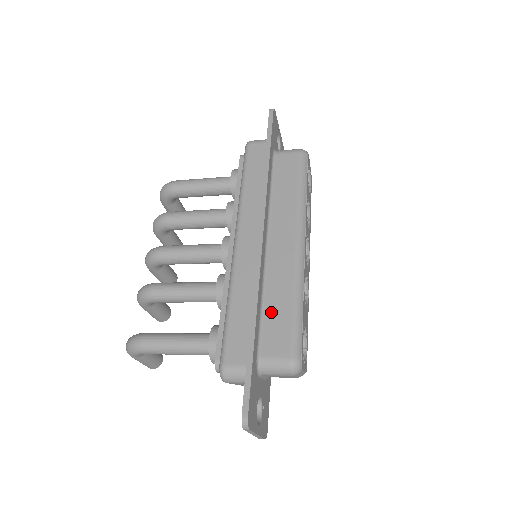
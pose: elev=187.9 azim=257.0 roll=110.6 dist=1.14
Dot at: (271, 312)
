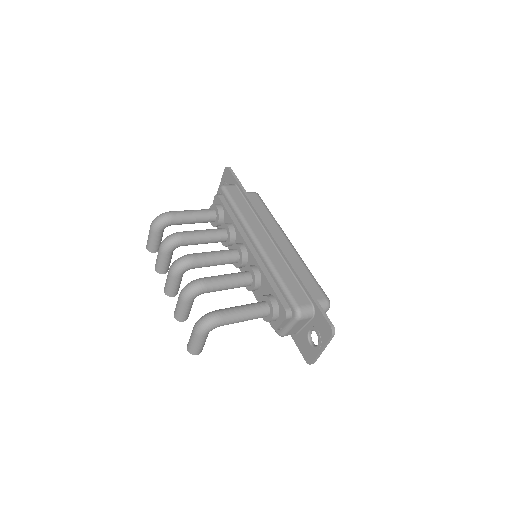
Dot at: occluded
